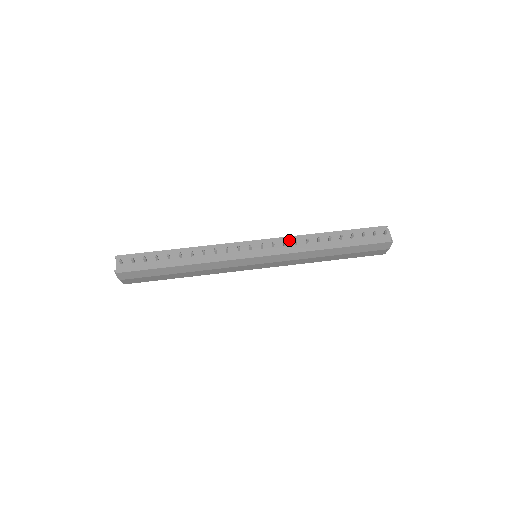
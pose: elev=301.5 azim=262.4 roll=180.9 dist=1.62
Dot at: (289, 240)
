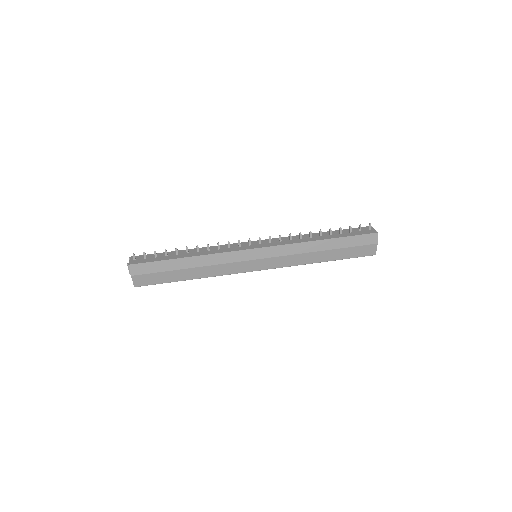
Dot at: (284, 238)
